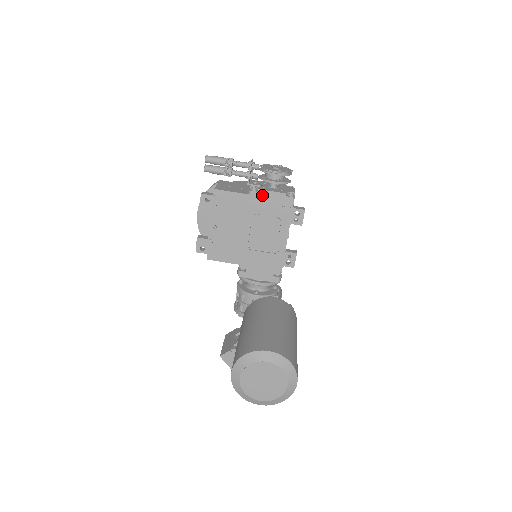
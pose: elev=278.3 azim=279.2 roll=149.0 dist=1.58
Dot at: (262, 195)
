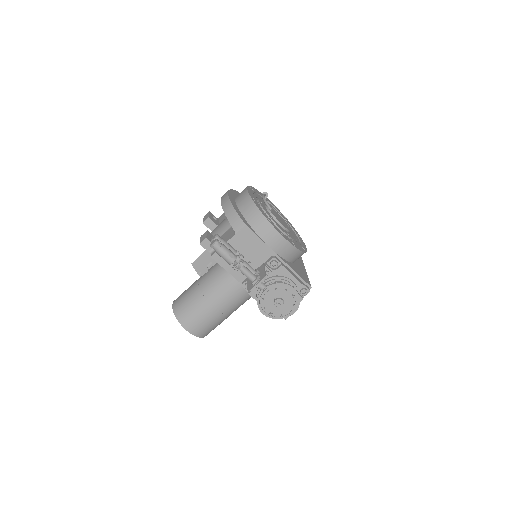
Dot at: (252, 294)
